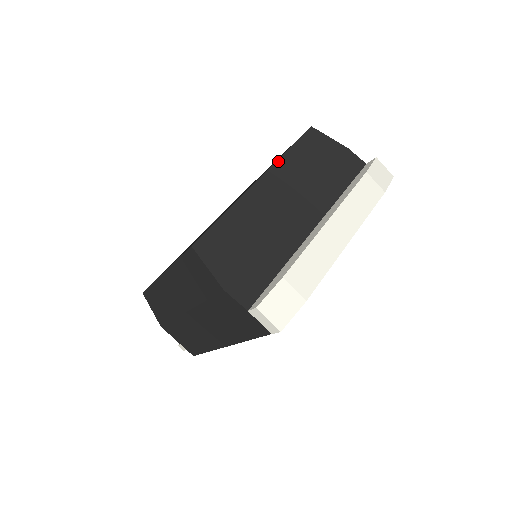
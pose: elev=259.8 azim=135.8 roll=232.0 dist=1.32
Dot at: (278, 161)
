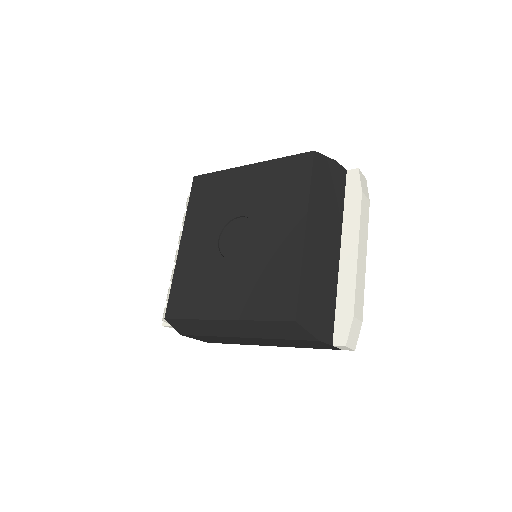
Dot at: (309, 203)
